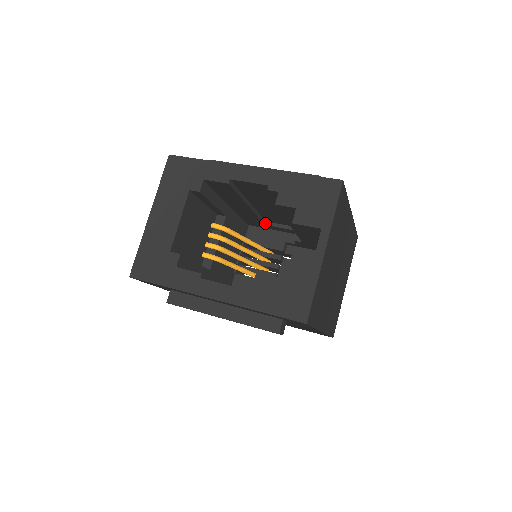
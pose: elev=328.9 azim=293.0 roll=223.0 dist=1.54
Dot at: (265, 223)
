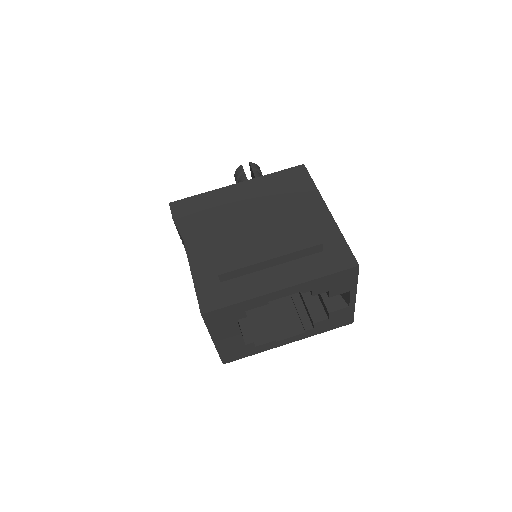
Dot at: occluded
